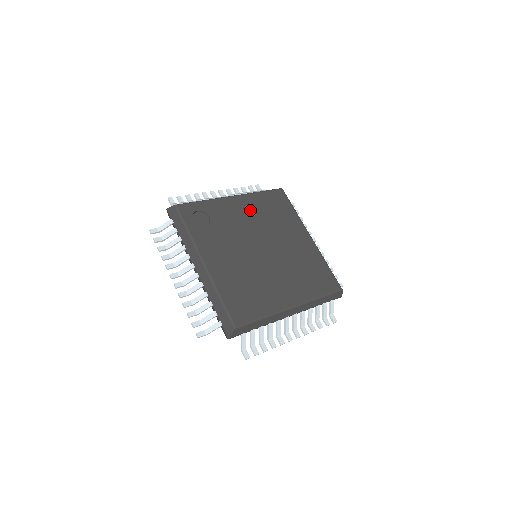
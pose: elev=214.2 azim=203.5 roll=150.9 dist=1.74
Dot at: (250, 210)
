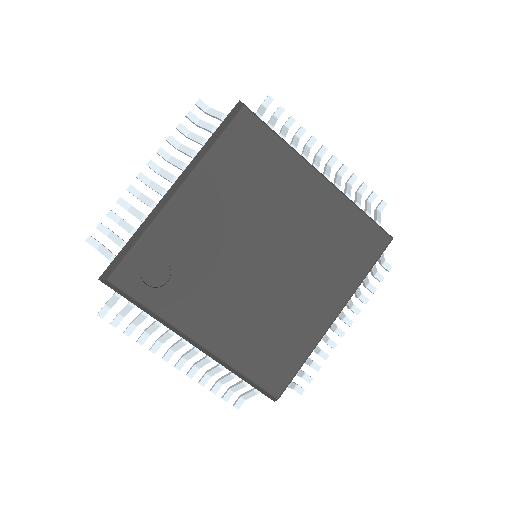
Dot at: (216, 199)
